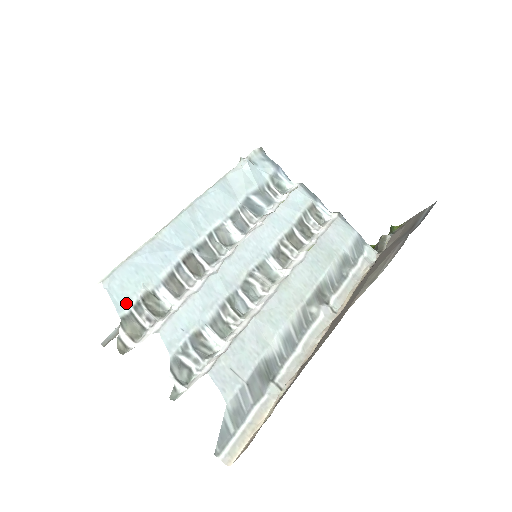
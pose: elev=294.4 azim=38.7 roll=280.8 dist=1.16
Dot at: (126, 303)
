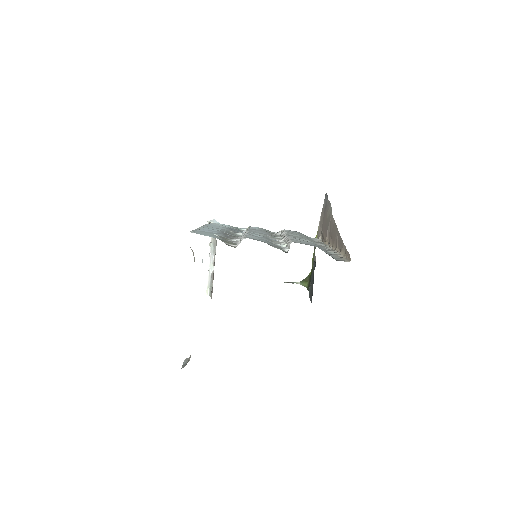
Dot at: (213, 237)
